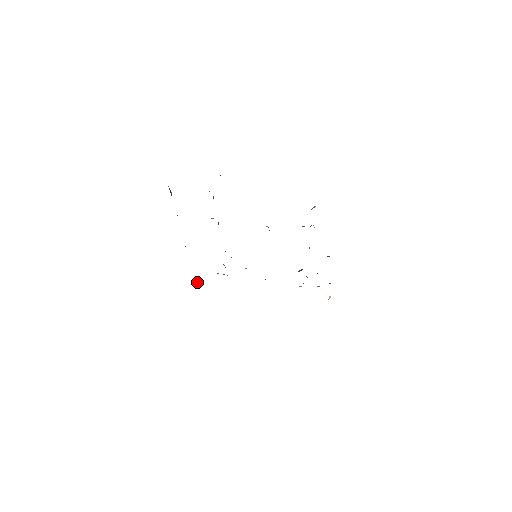
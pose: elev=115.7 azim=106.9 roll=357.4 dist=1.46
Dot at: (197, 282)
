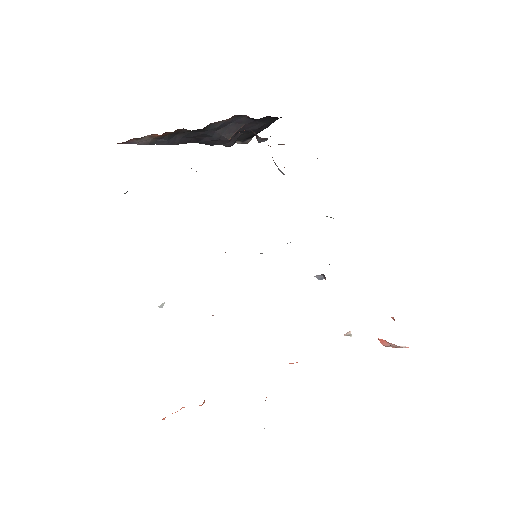
Dot at: occluded
